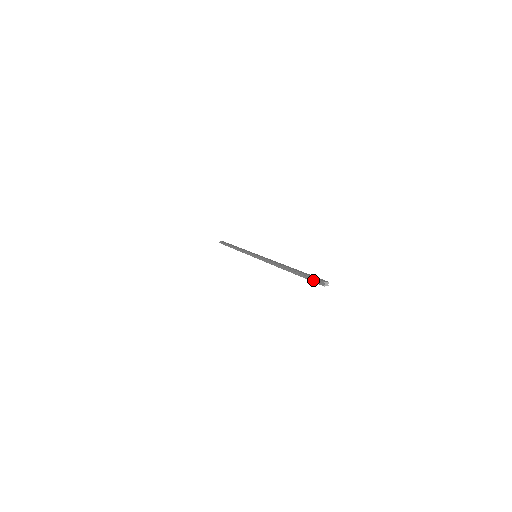
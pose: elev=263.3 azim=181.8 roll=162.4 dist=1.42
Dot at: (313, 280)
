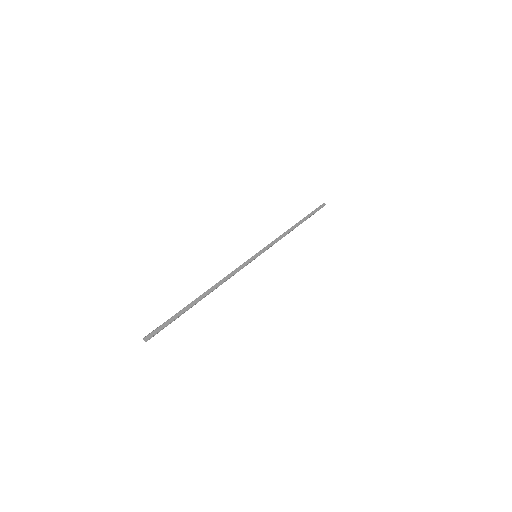
Dot at: (159, 326)
